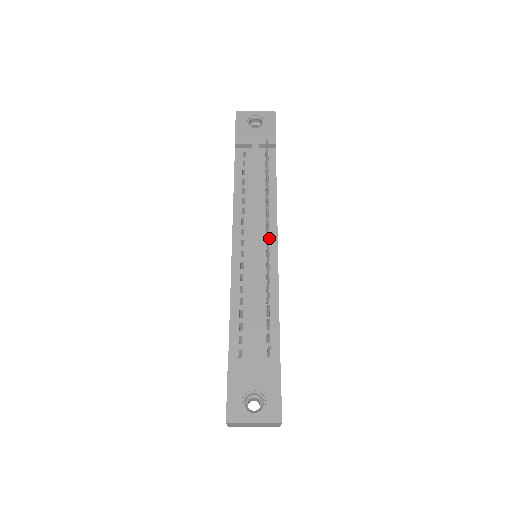
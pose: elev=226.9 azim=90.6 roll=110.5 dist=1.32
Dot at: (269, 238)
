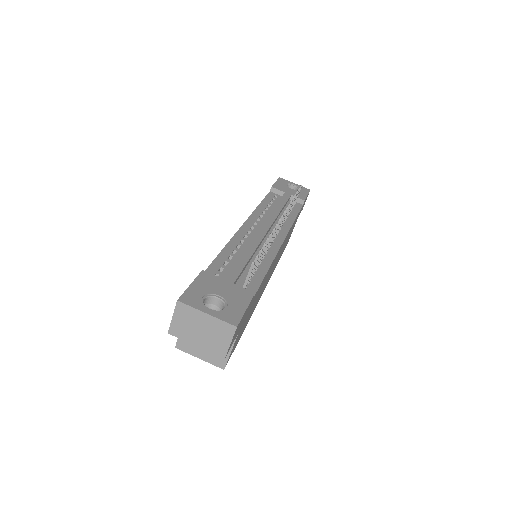
Dot at: (277, 235)
